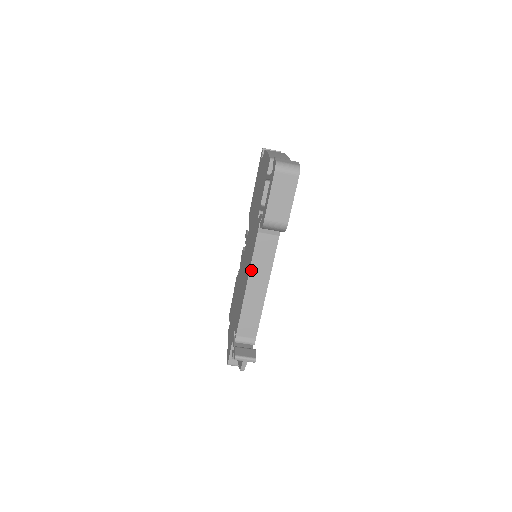
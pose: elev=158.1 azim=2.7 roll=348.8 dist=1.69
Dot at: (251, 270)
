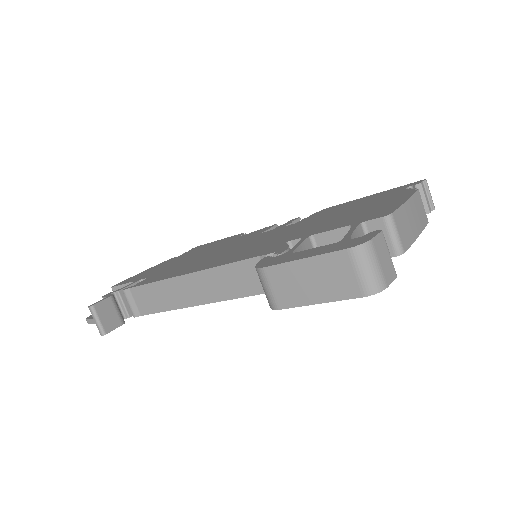
Dot at: (208, 271)
